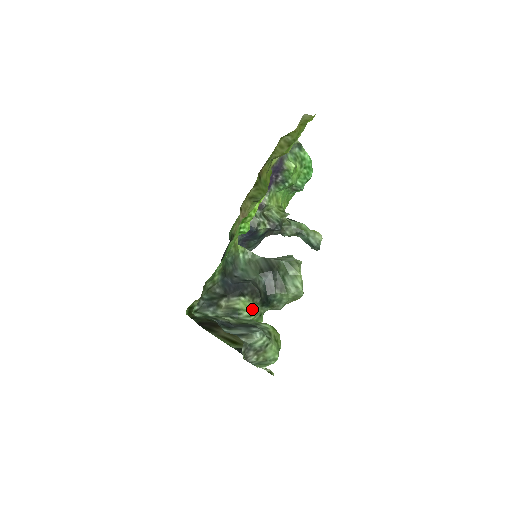
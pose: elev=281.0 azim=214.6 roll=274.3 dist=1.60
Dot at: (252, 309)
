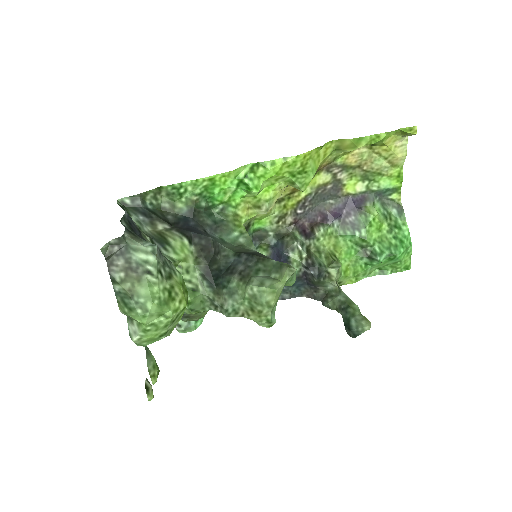
Dot at: (186, 262)
